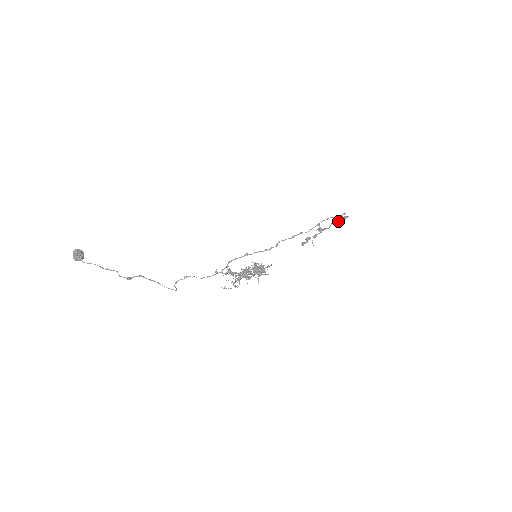
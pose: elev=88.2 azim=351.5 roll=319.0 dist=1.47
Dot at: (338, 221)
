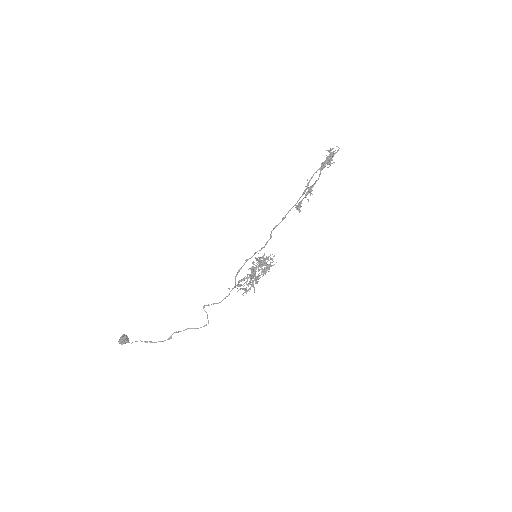
Dot at: (327, 164)
